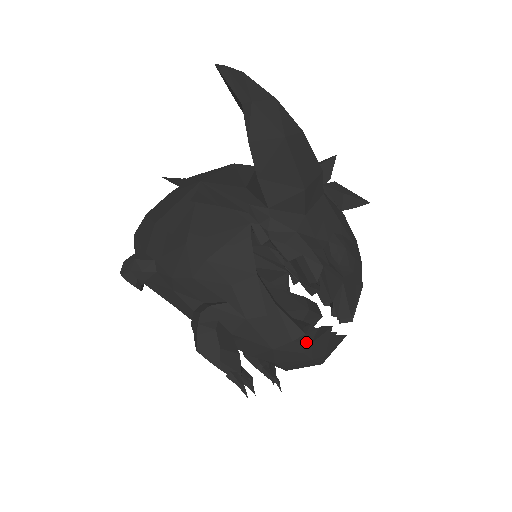
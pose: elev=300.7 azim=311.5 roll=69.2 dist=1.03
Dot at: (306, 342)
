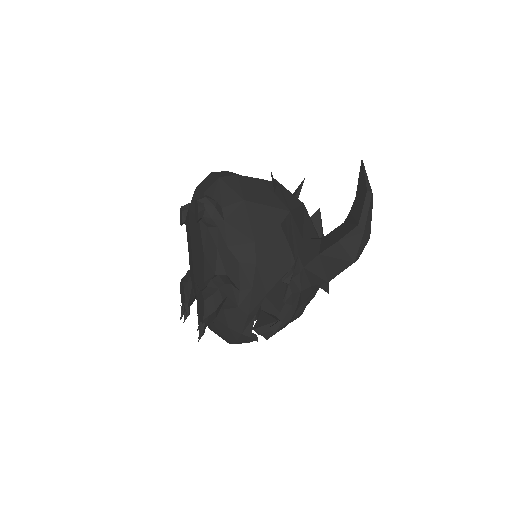
Dot at: (244, 338)
